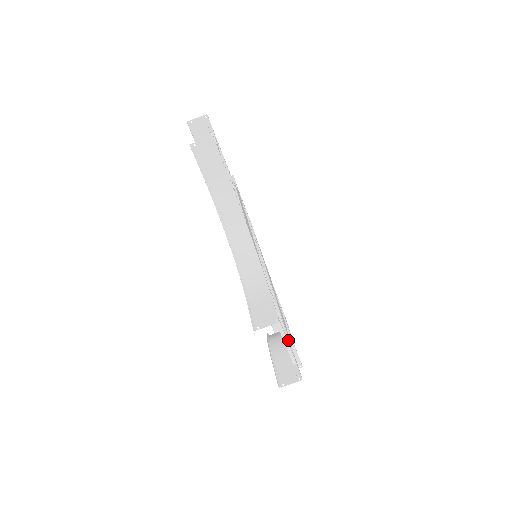
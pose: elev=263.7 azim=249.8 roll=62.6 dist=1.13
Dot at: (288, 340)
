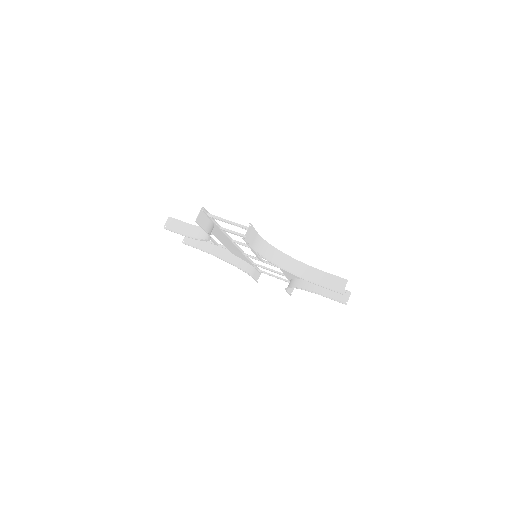
Dot at: (260, 238)
